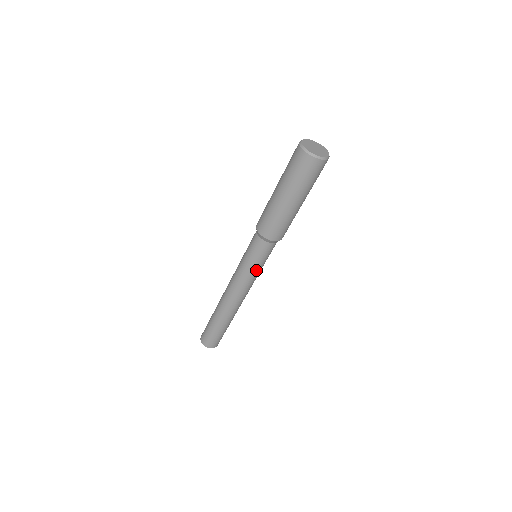
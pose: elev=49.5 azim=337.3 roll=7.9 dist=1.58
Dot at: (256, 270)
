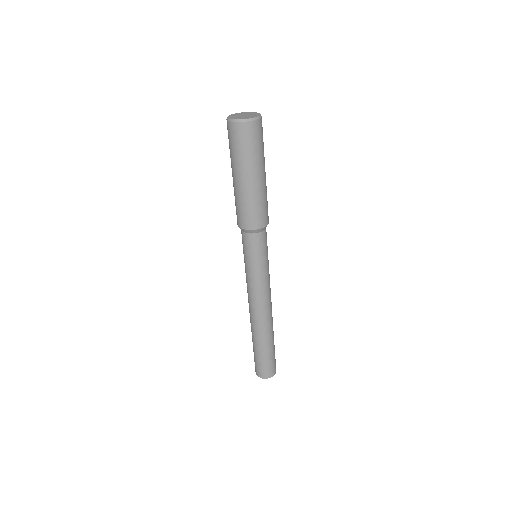
Dot at: (263, 269)
